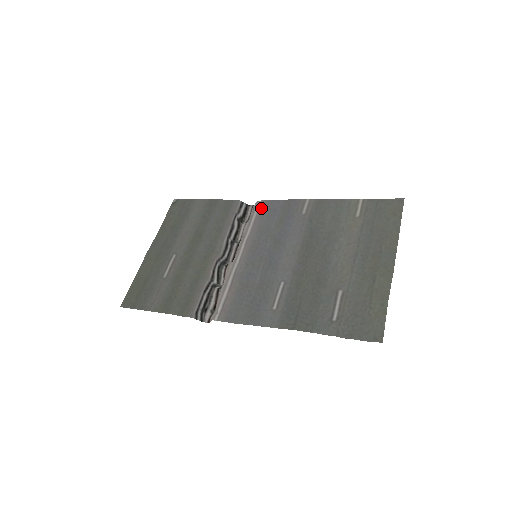
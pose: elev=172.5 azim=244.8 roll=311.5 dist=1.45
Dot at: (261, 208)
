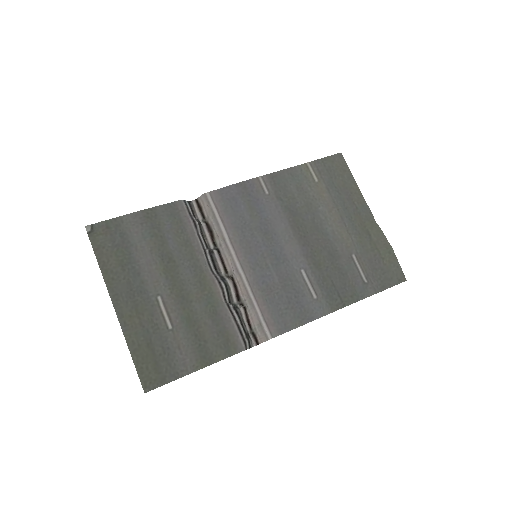
Dot at: (216, 201)
